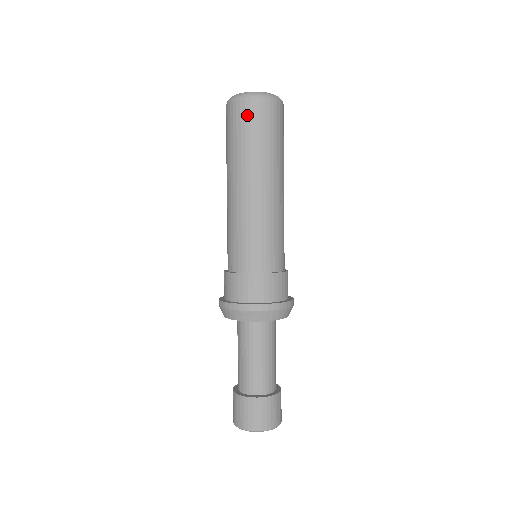
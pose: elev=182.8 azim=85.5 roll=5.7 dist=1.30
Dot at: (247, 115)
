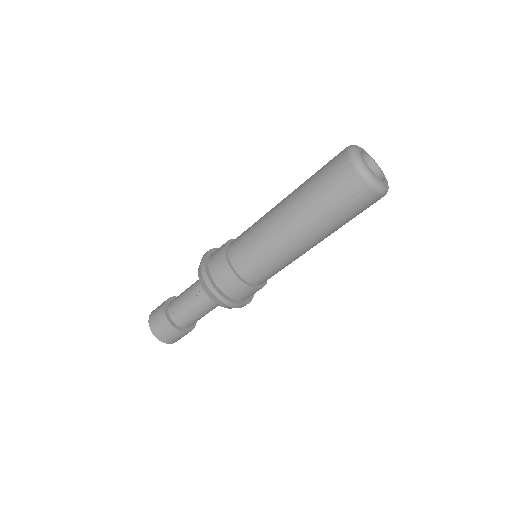
Dot at: (364, 204)
